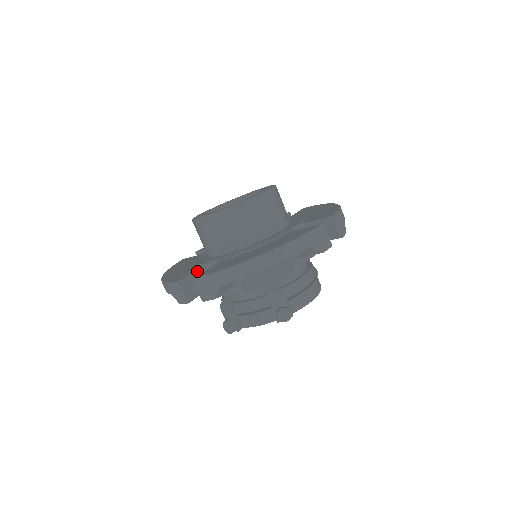
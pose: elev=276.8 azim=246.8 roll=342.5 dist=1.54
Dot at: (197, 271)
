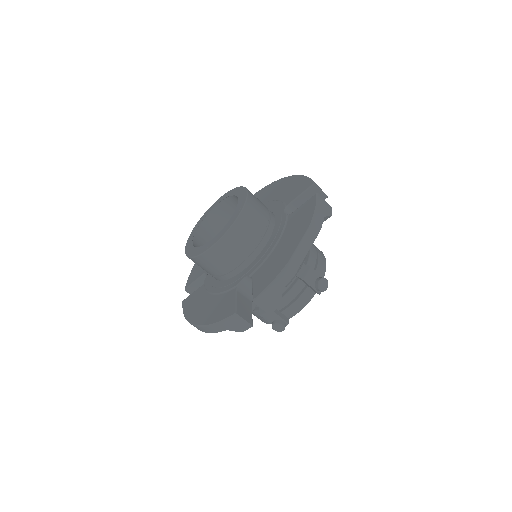
Dot at: (237, 295)
